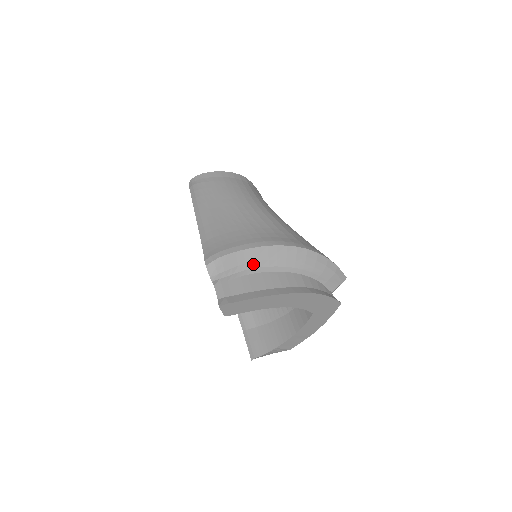
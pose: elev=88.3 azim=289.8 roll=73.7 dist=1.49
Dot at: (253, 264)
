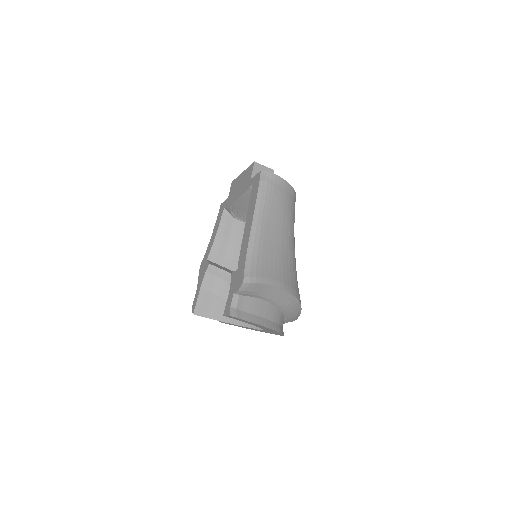
Dot at: (266, 295)
